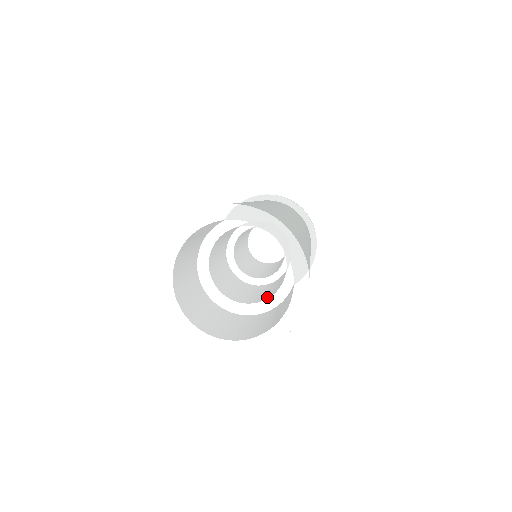
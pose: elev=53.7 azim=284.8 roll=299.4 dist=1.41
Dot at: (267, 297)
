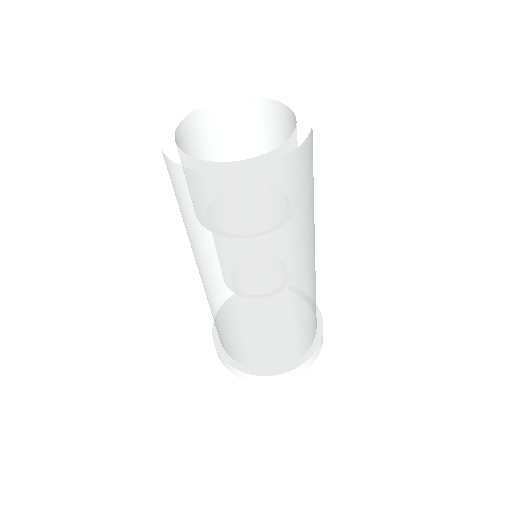
Dot at: occluded
